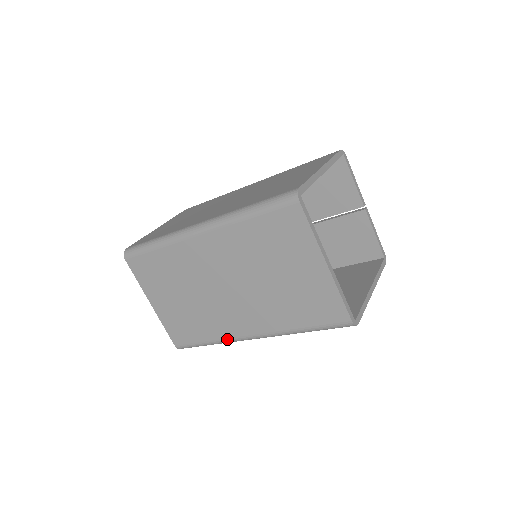
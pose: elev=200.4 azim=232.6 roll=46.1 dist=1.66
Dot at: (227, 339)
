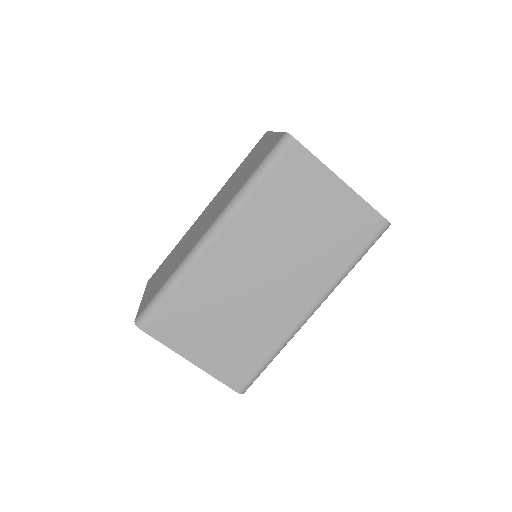
Dot at: (186, 257)
